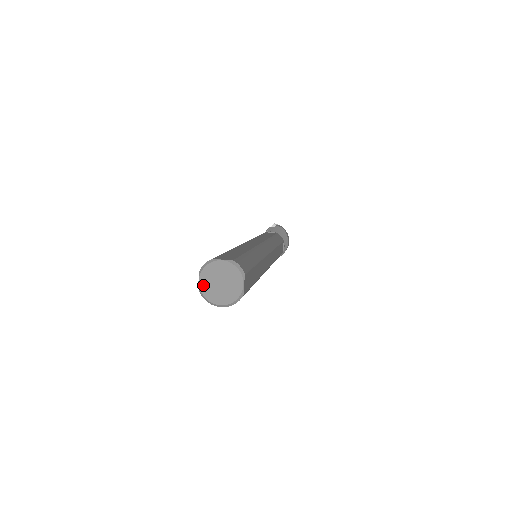
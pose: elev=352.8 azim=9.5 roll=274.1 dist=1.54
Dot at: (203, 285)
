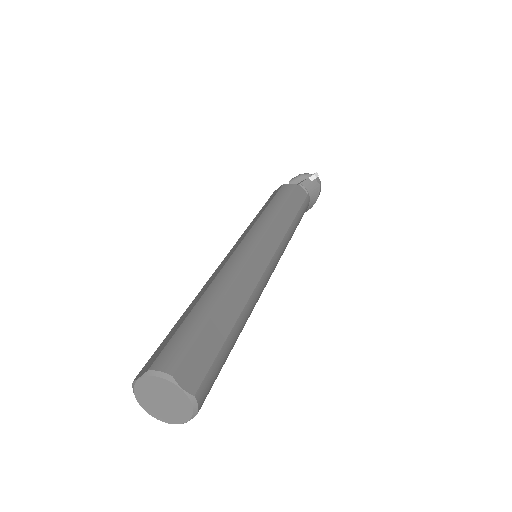
Dot at: (141, 386)
